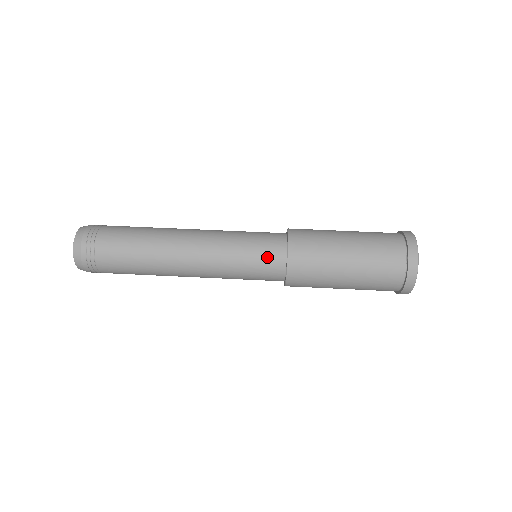
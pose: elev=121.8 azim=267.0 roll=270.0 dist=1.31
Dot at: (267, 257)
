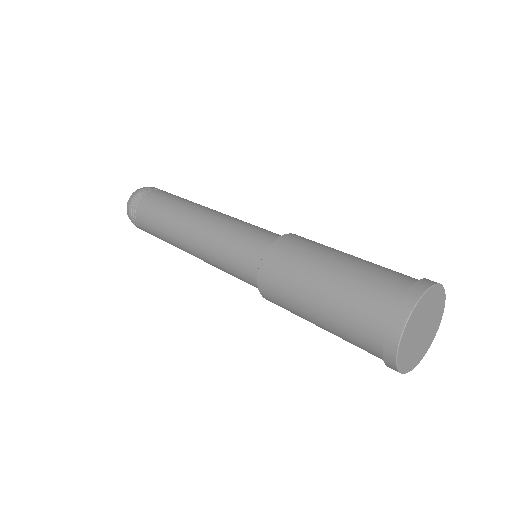
Dot at: (269, 233)
